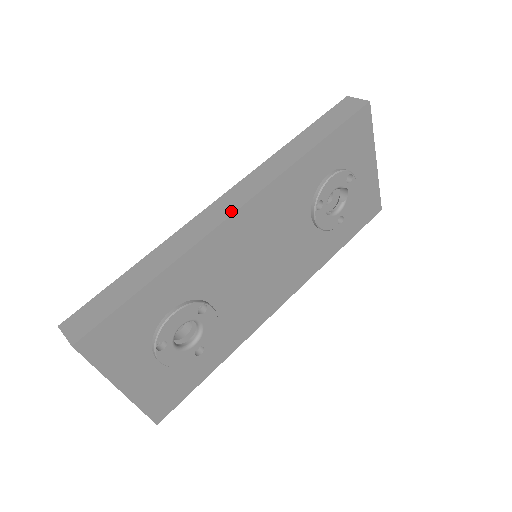
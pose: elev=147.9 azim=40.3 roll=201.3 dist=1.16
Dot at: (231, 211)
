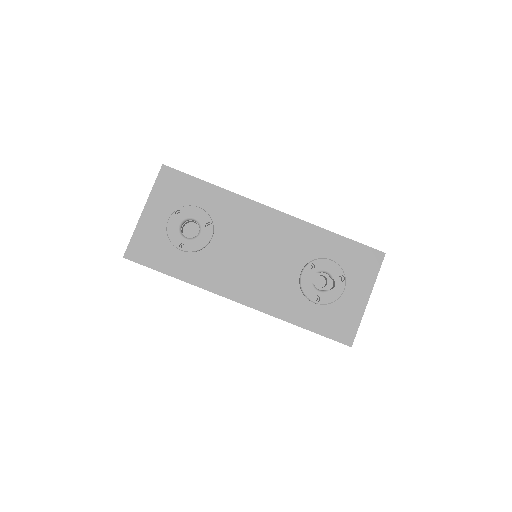
Dot at: (268, 207)
